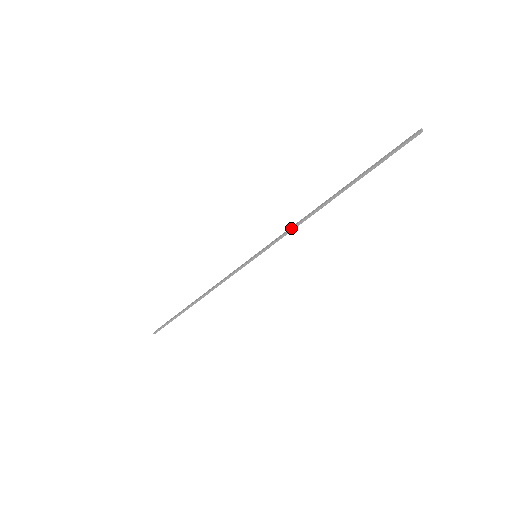
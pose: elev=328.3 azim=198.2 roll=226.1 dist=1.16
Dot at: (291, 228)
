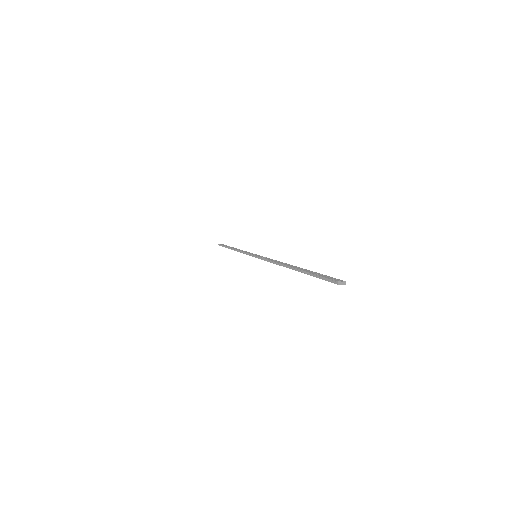
Dot at: (269, 259)
